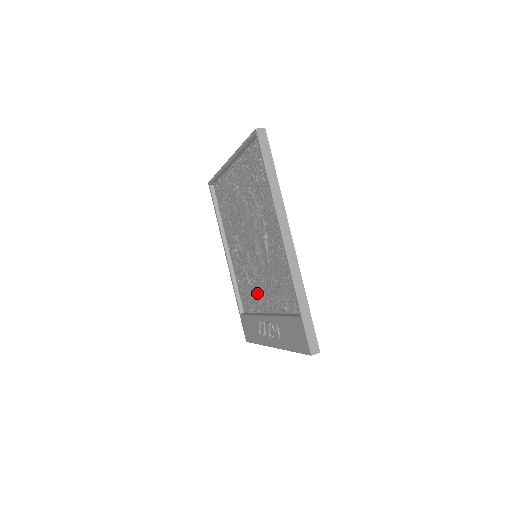
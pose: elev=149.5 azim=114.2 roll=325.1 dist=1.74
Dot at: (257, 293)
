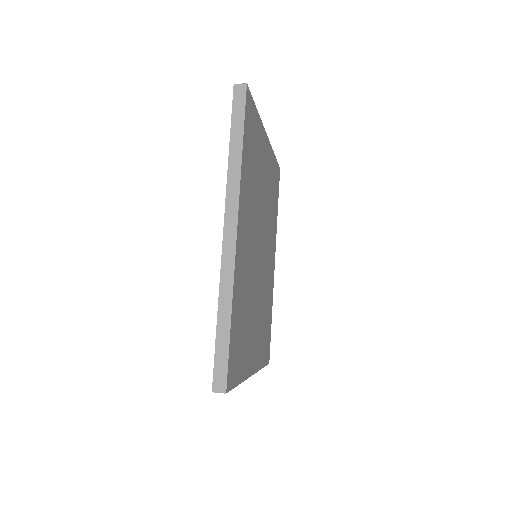
Dot at: occluded
